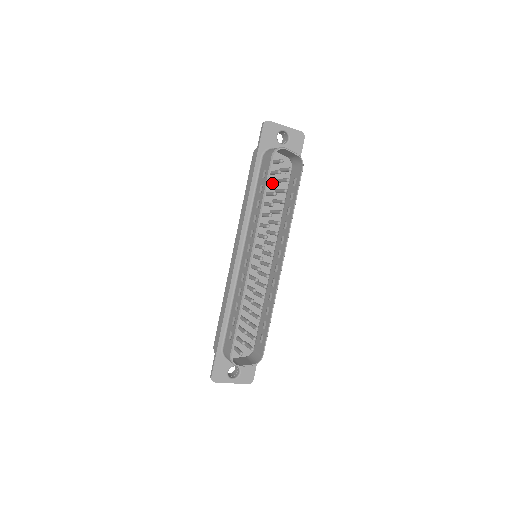
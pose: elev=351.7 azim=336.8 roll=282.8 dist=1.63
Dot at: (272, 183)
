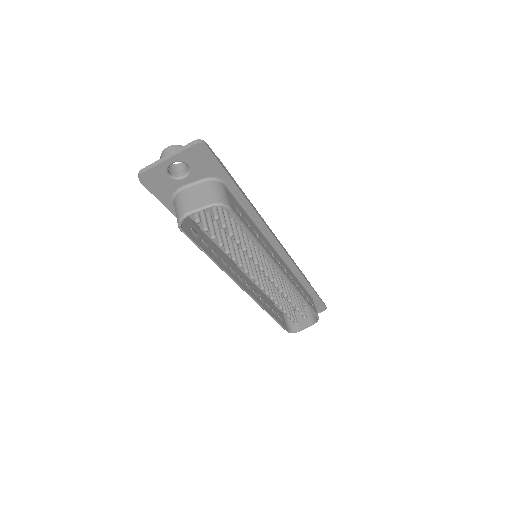
Dot at: occluded
